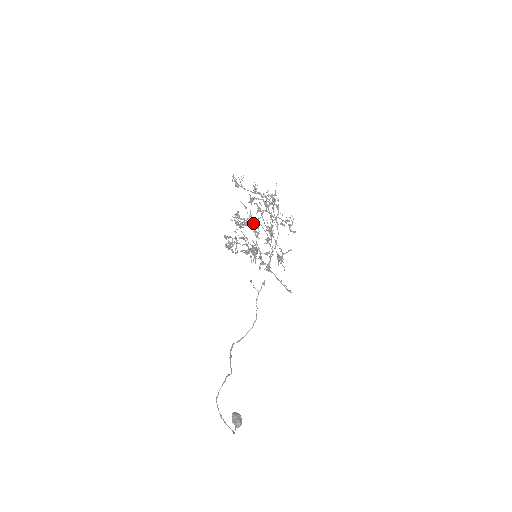
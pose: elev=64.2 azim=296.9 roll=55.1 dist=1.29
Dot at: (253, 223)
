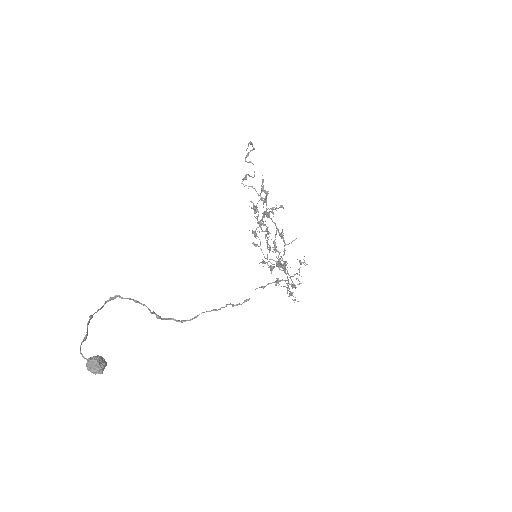
Dot at: (266, 258)
